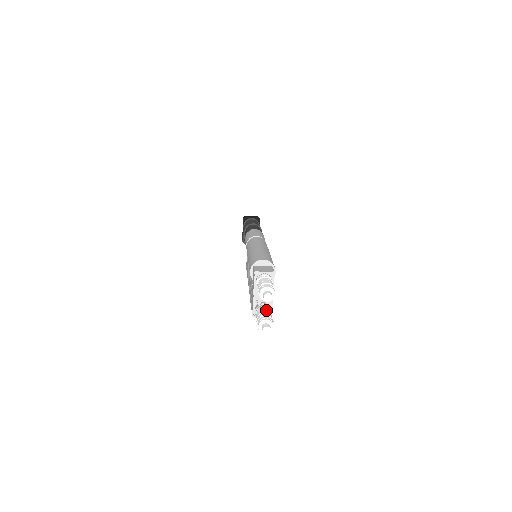
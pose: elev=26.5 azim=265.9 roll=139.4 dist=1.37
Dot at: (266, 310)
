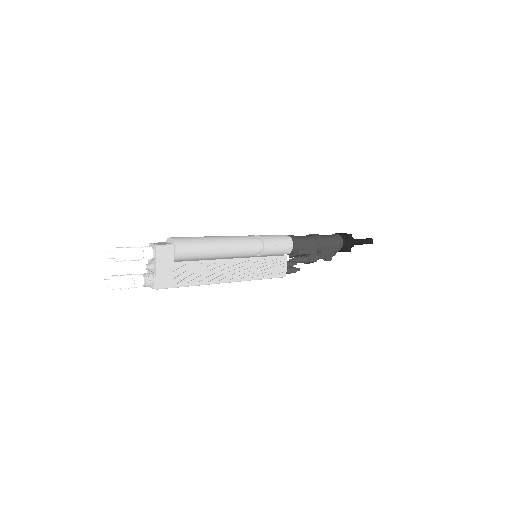
Dot at: (133, 274)
